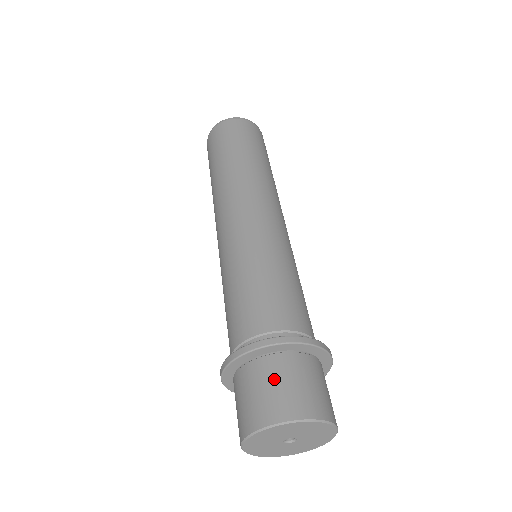
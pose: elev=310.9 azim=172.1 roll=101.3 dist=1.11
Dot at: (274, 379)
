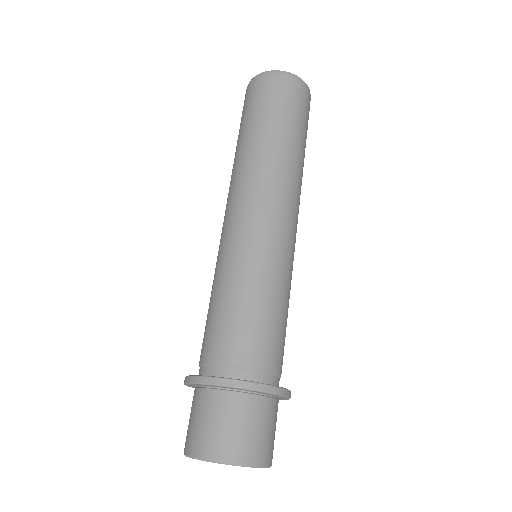
Dot at: (260, 422)
